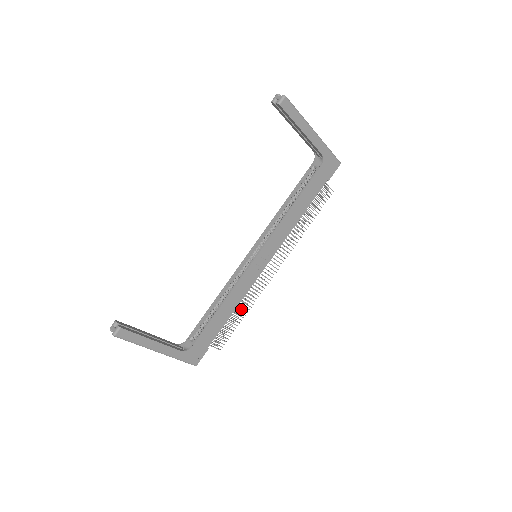
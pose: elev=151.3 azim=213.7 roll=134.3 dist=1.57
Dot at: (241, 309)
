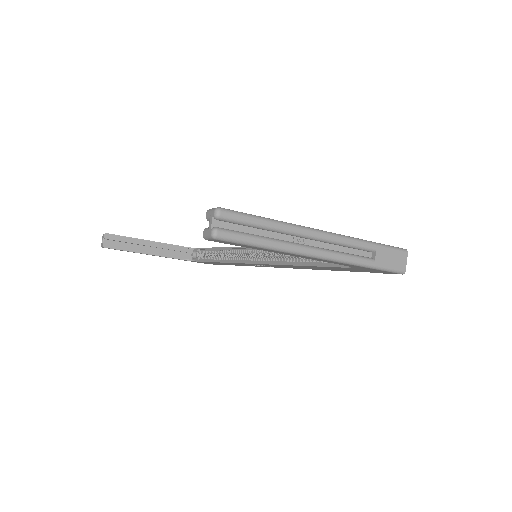
Dot at: occluded
